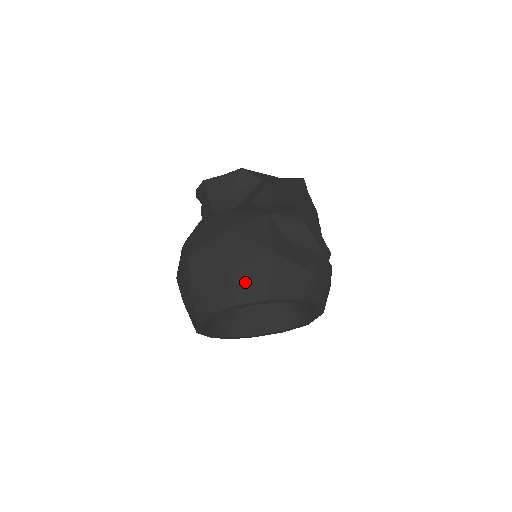
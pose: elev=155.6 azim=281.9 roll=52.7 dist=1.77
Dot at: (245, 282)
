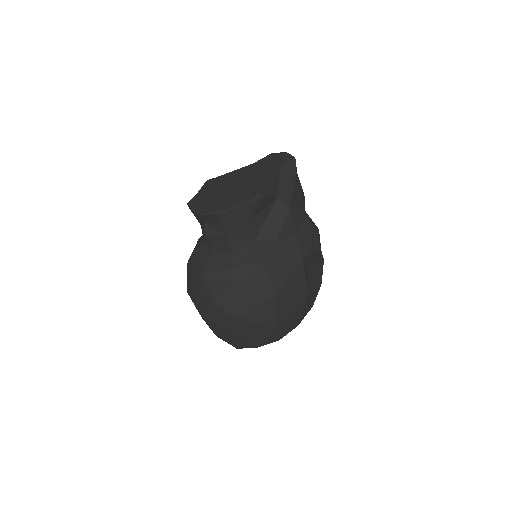
Dot at: (287, 325)
